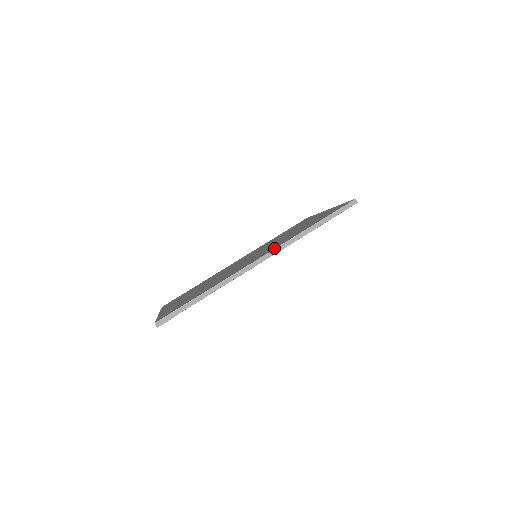
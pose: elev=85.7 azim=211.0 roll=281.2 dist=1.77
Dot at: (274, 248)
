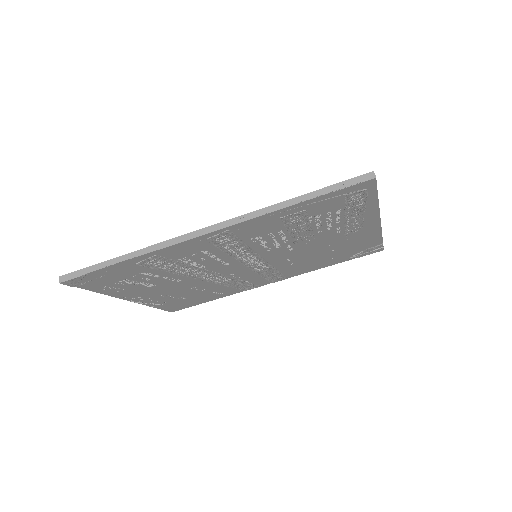
Dot at: (229, 221)
